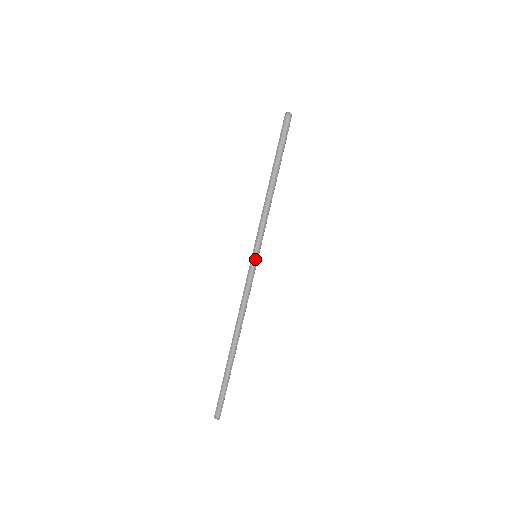
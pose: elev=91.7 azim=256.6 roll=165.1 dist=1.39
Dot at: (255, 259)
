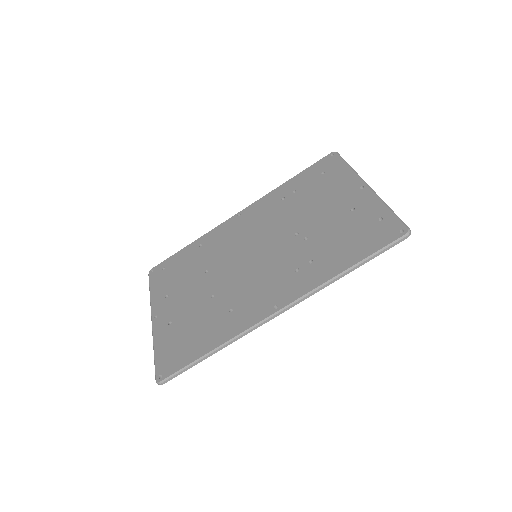
Dot at: occluded
